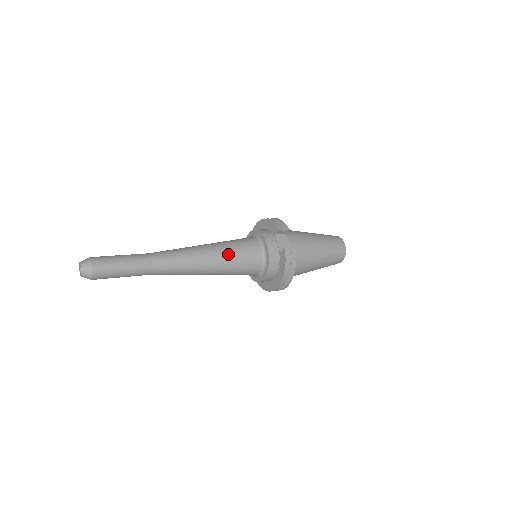
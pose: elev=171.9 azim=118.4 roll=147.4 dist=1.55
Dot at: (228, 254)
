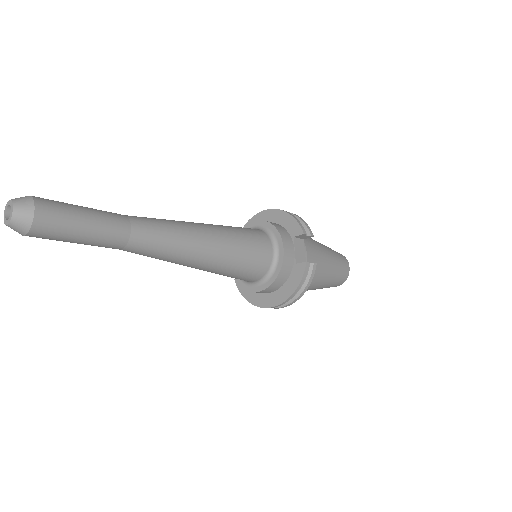
Dot at: (234, 248)
